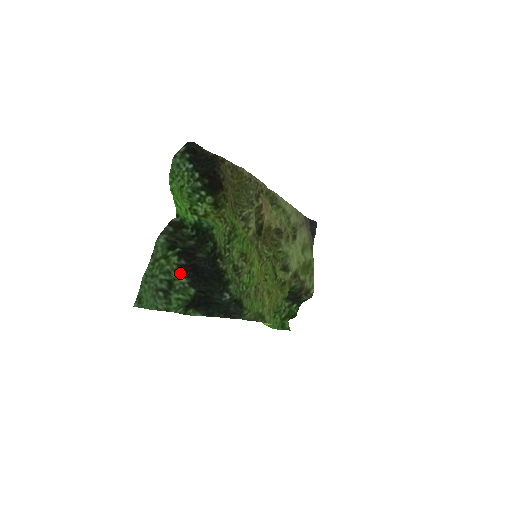
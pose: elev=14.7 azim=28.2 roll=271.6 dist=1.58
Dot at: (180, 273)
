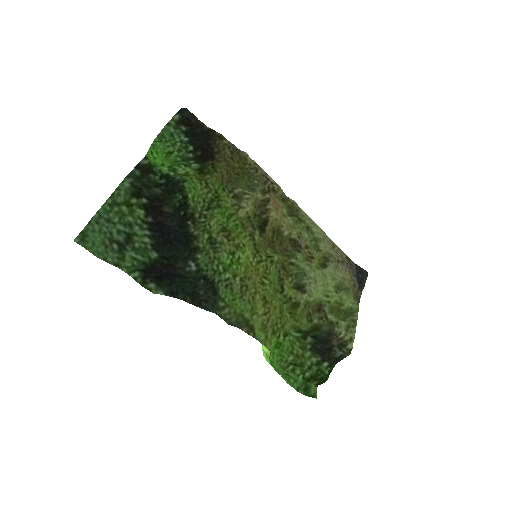
Dot at: (144, 231)
